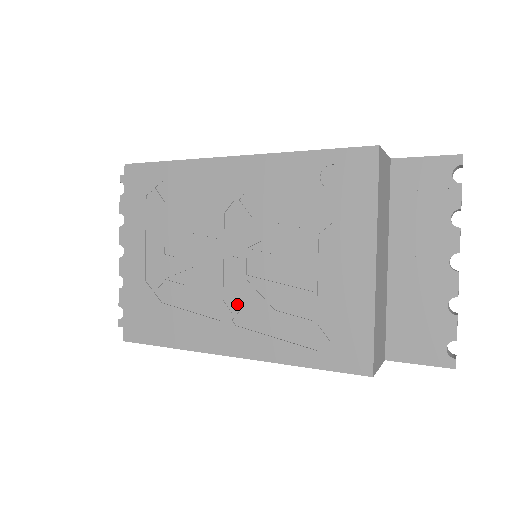
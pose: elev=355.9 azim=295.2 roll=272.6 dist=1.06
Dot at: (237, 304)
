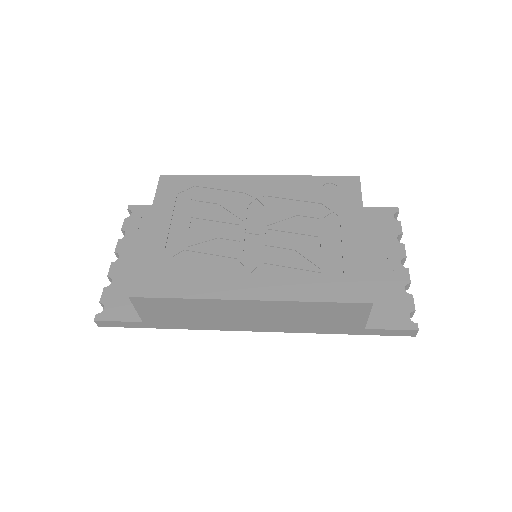
Dot at: (255, 262)
